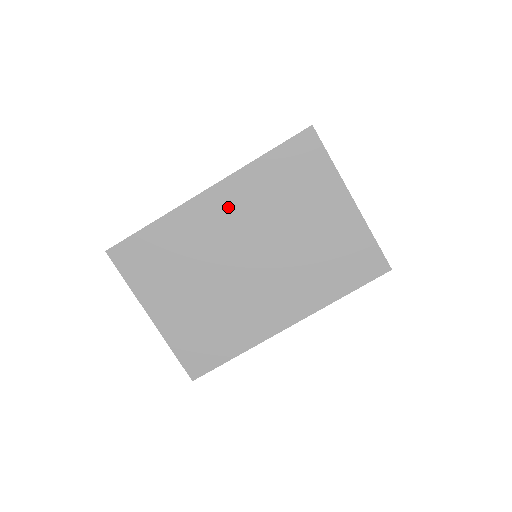
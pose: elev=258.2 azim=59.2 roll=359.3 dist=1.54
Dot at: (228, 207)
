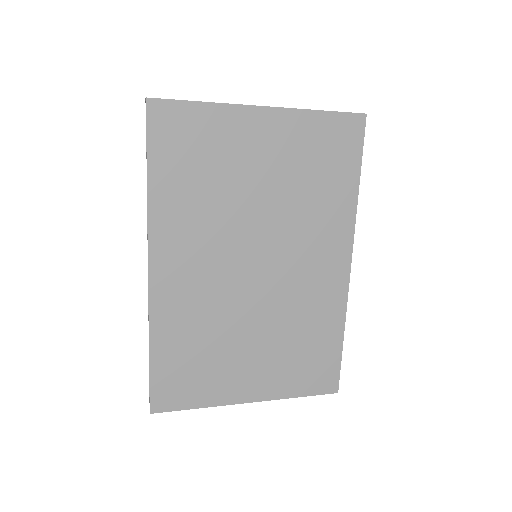
Dot at: (183, 256)
